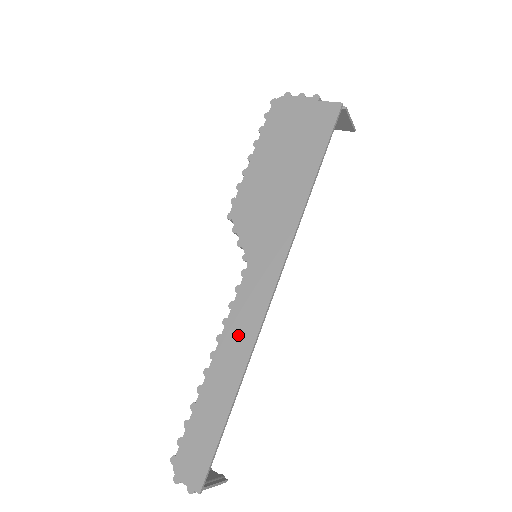
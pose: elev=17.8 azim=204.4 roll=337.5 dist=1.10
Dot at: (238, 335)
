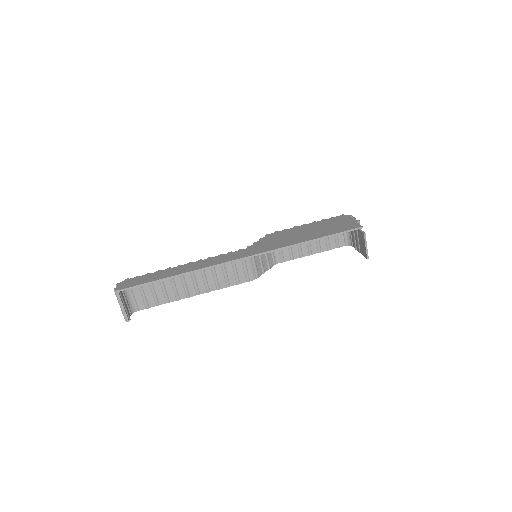
Dot at: (206, 263)
